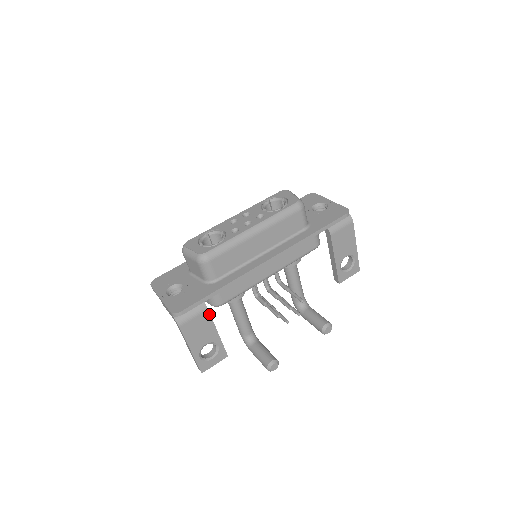
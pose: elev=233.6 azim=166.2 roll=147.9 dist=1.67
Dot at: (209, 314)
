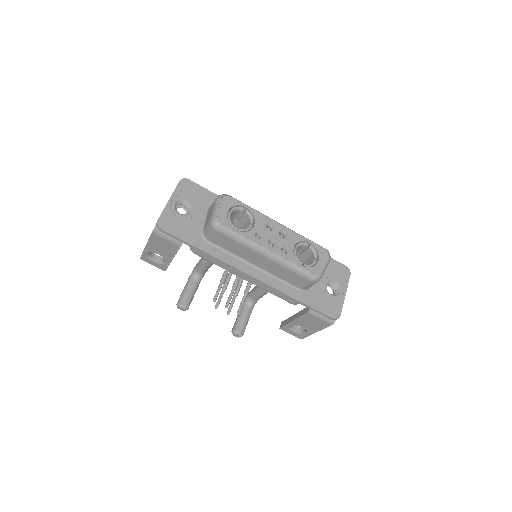
Dot at: (178, 249)
